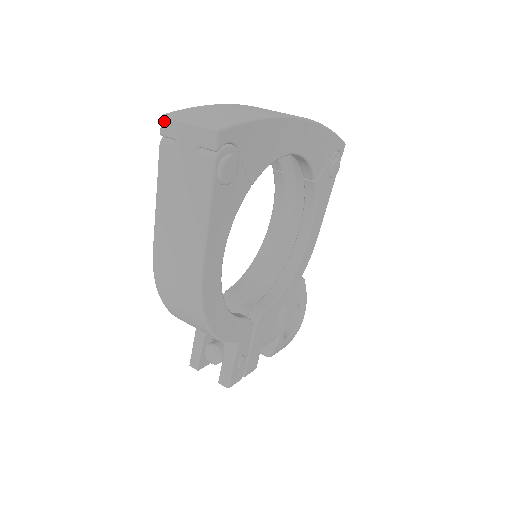
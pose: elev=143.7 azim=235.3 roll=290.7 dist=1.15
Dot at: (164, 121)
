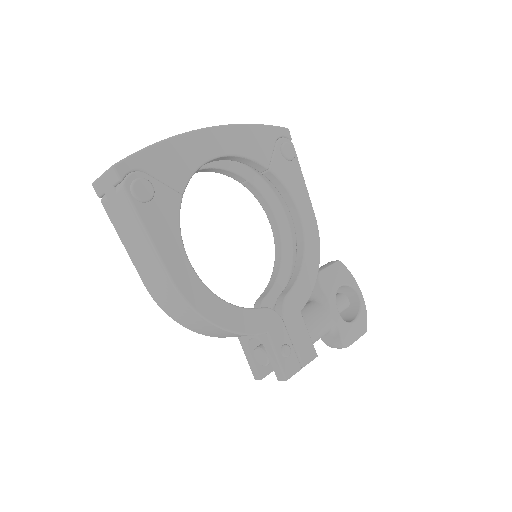
Dot at: (94, 187)
